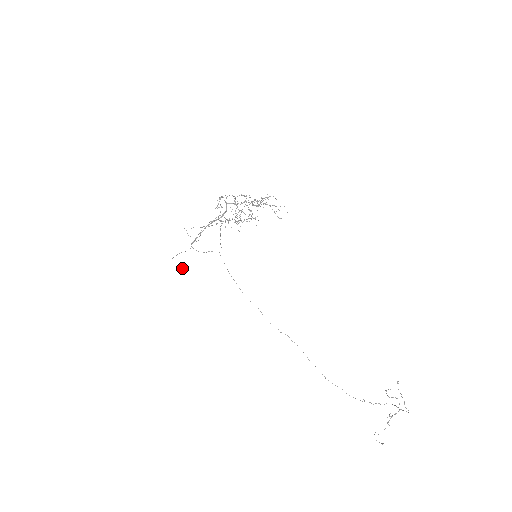
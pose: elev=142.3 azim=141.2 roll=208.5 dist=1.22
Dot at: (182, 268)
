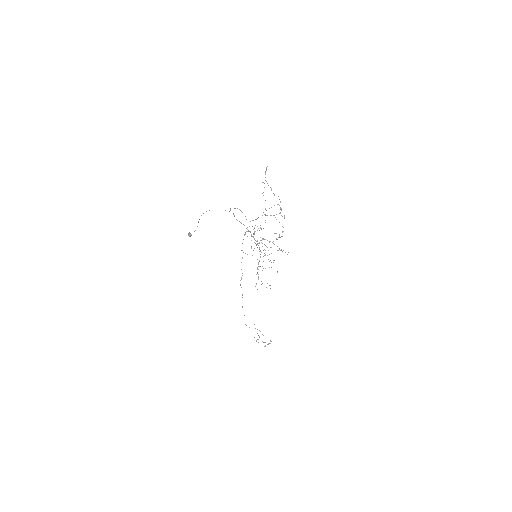
Dot at: (191, 235)
